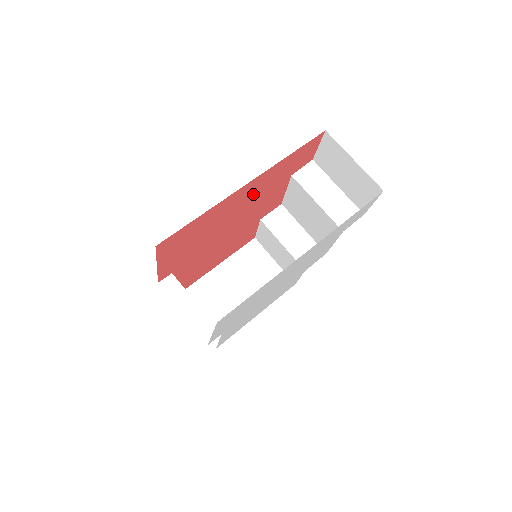
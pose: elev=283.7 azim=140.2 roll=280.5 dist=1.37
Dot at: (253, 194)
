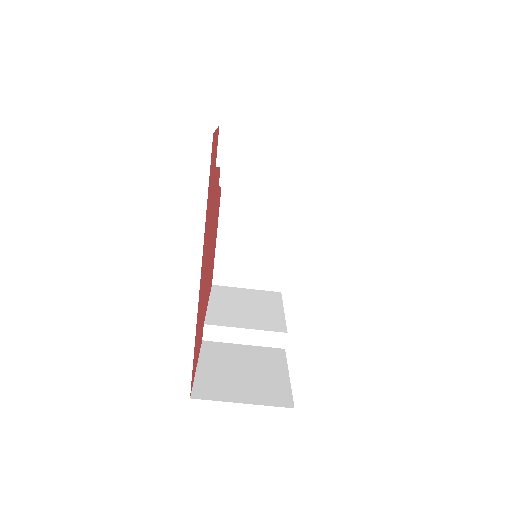
Dot at: (206, 246)
